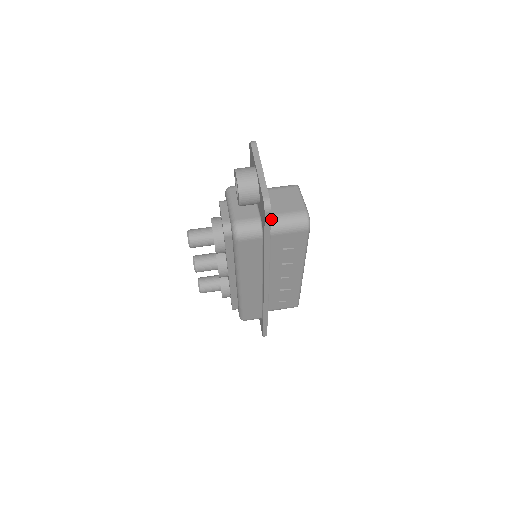
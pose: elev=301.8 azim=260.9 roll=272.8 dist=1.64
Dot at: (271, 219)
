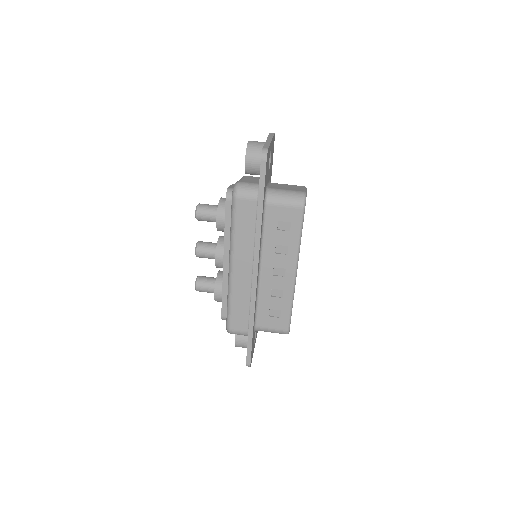
Dot at: (271, 190)
